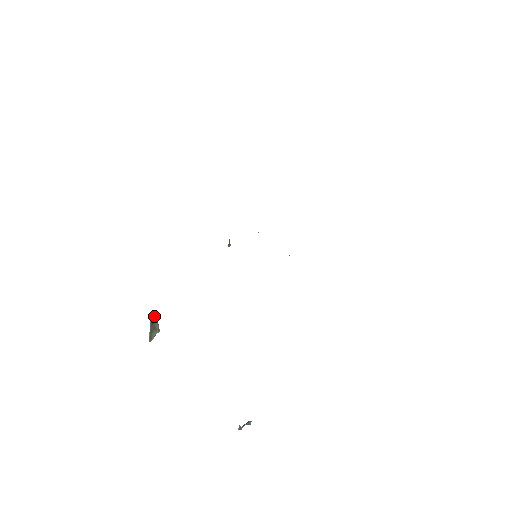
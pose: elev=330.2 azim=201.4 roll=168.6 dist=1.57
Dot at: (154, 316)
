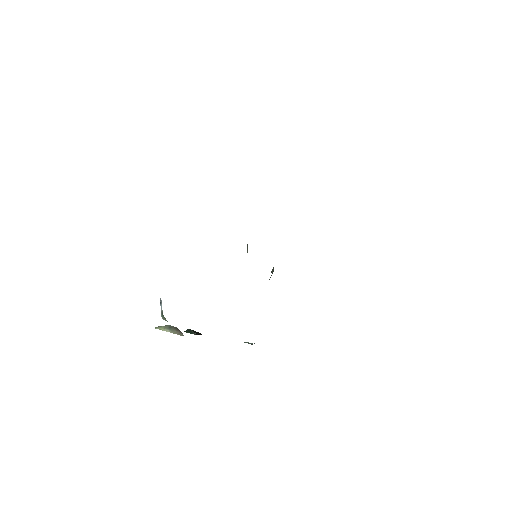
Dot at: (181, 334)
